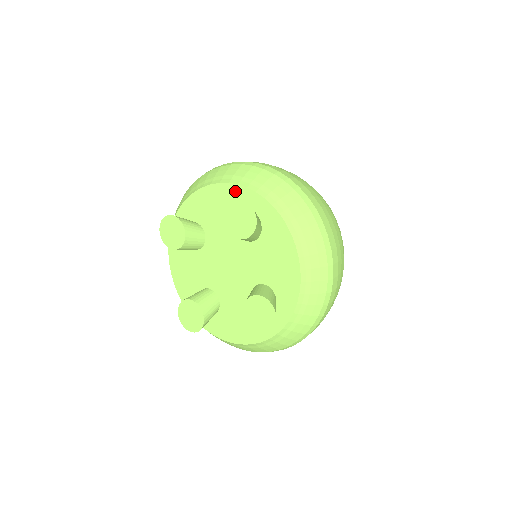
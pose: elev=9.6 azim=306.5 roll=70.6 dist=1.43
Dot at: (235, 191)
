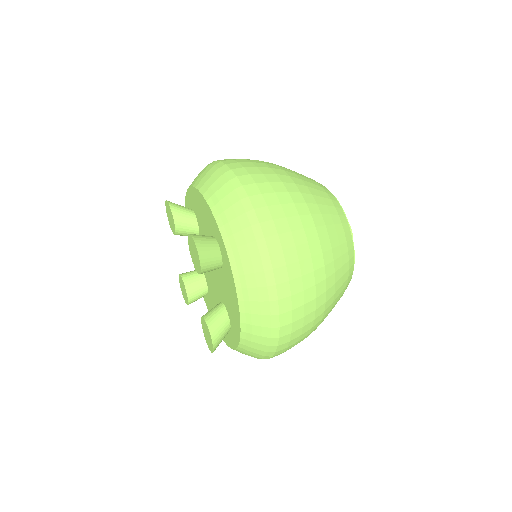
Dot at: occluded
